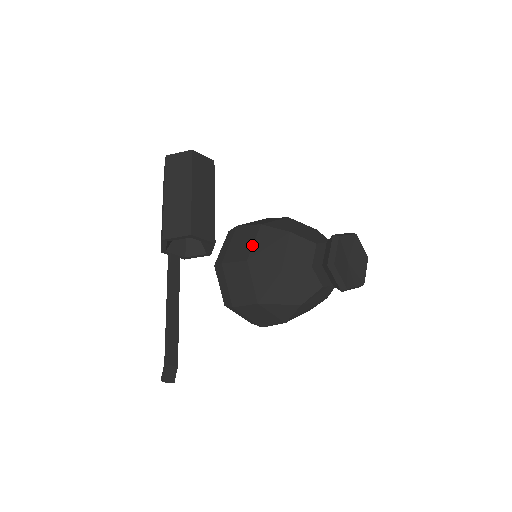
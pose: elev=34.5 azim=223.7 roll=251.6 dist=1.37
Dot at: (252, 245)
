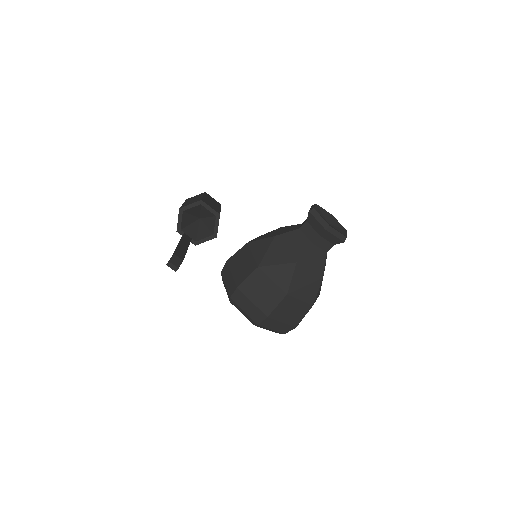
Dot at: (251, 240)
